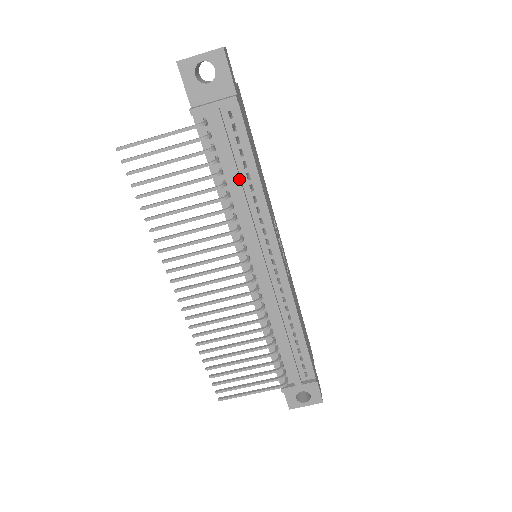
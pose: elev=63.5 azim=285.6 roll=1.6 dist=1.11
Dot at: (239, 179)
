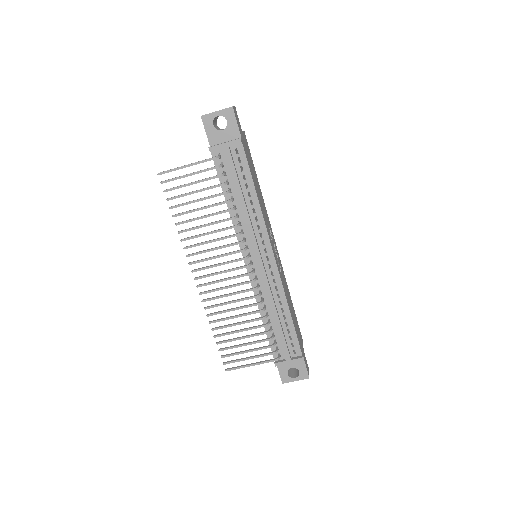
Dot at: (242, 196)
